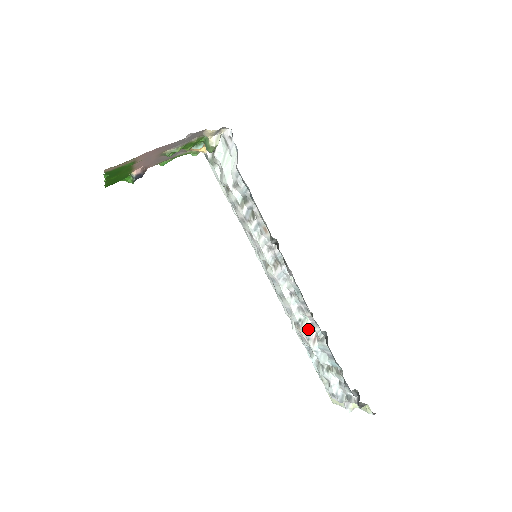
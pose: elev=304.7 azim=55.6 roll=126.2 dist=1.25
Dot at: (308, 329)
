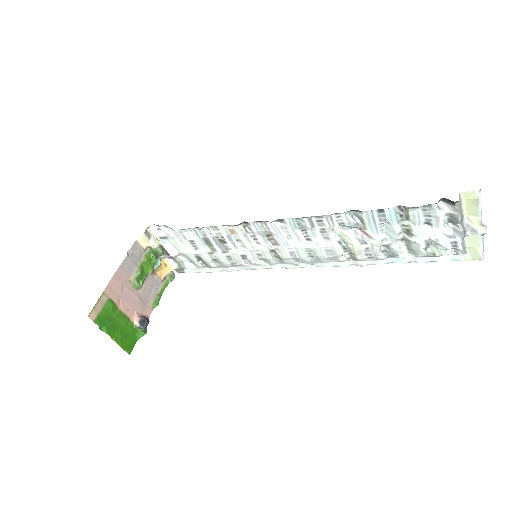
Dot at: (352, 237)
